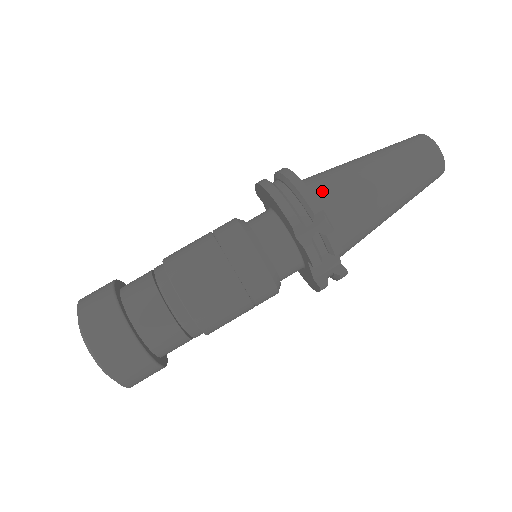
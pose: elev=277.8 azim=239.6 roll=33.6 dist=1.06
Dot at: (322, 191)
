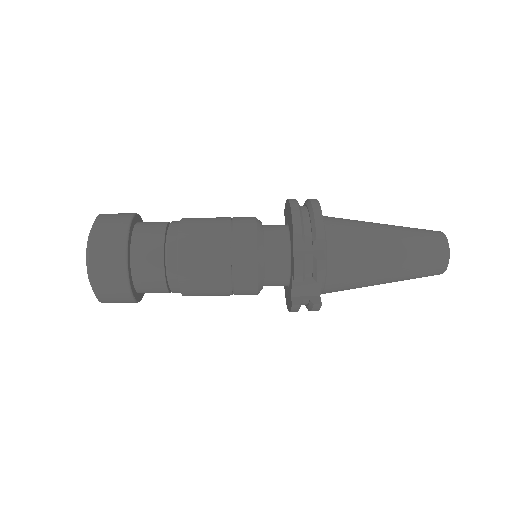
Dot at: (334, 228)
